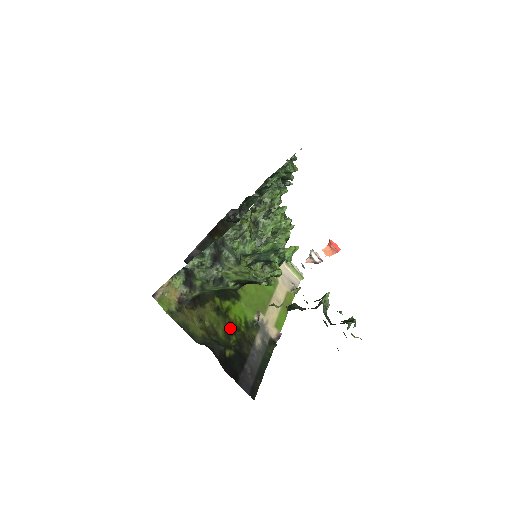
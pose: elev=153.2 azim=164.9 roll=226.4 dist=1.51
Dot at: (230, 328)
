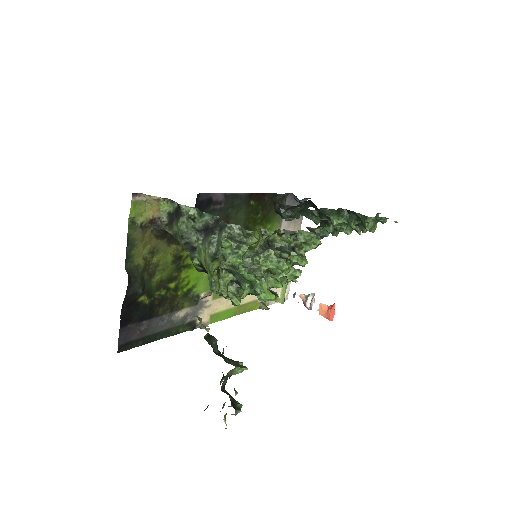
Dot at: (170, 282)
